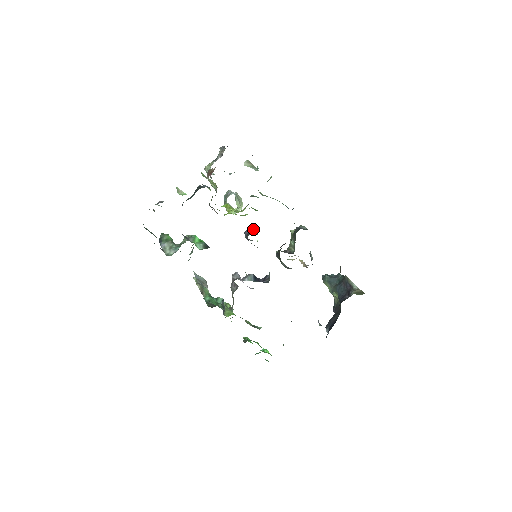
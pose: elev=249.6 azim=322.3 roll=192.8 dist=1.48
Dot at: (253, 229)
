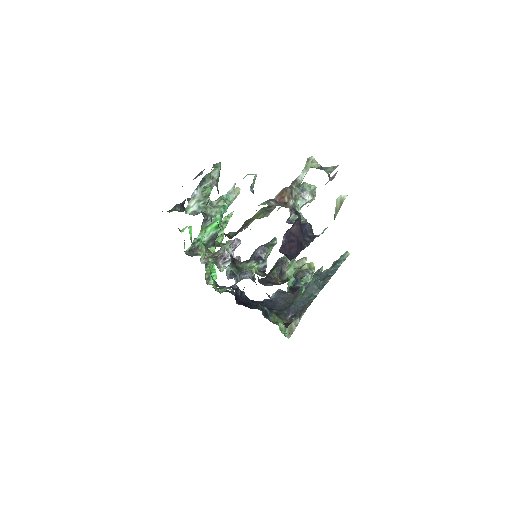
Dot at: (263, 256)
